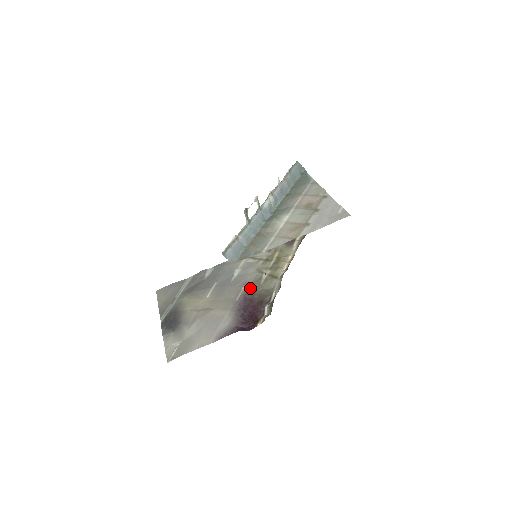
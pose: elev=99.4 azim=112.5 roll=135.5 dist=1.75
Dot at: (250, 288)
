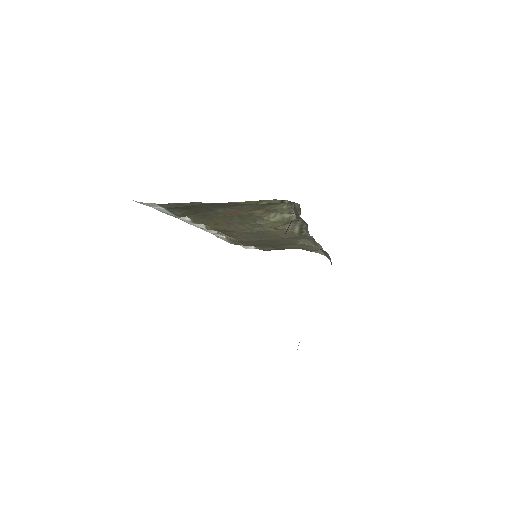
Dot at: occluded
